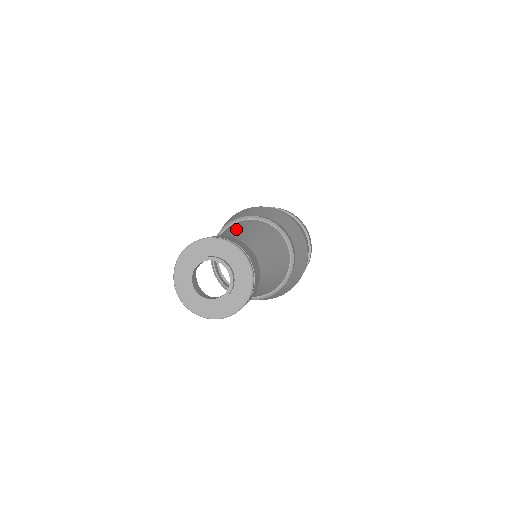
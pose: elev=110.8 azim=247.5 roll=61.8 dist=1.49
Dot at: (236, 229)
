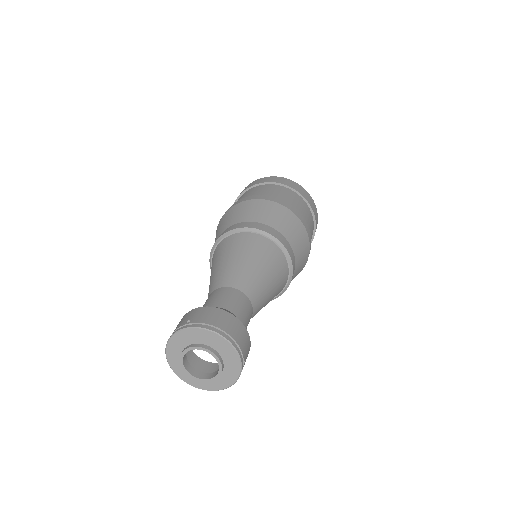
Dot at: (224, 255)
